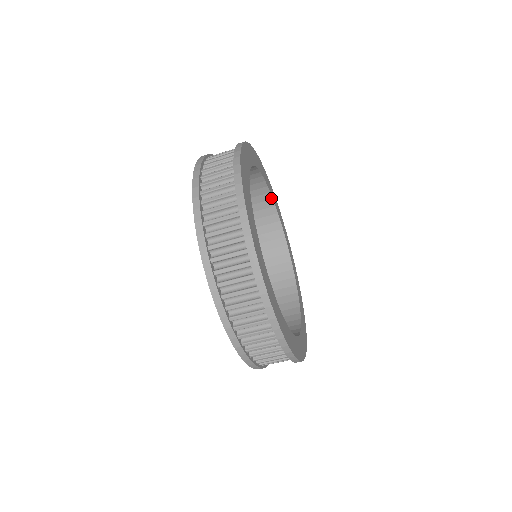
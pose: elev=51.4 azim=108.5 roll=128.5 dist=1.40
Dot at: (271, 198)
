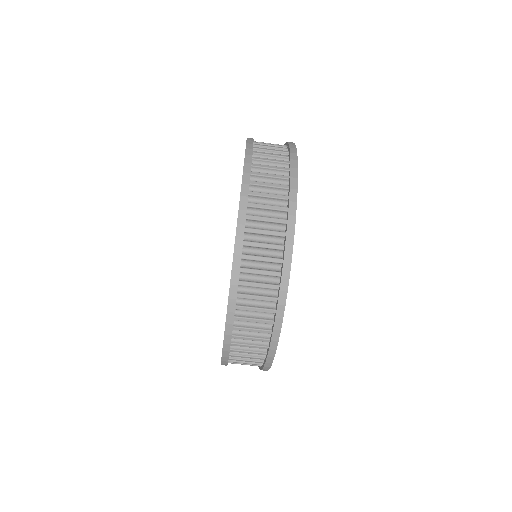
Dot at: occluded
